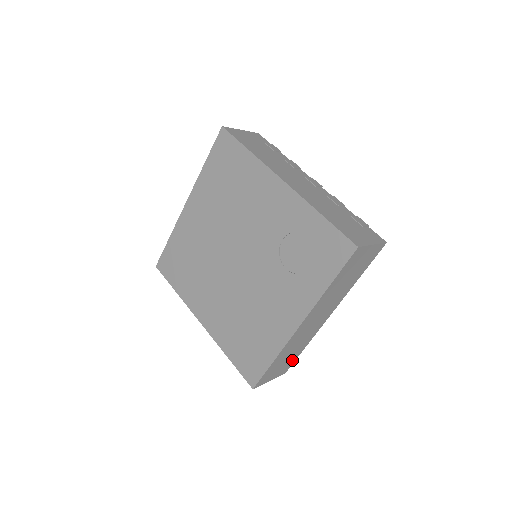
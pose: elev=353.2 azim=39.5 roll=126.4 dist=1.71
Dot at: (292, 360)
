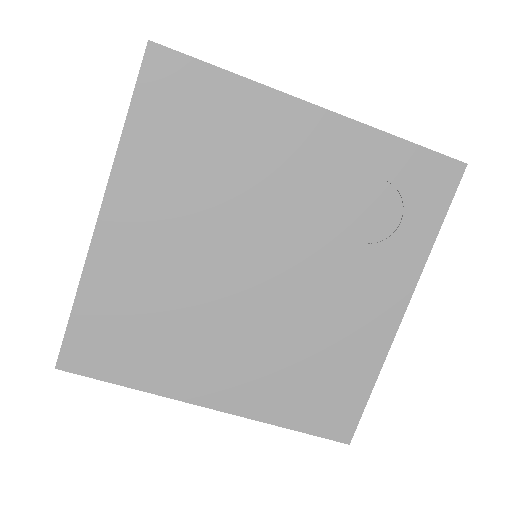
Dot at: occluded
